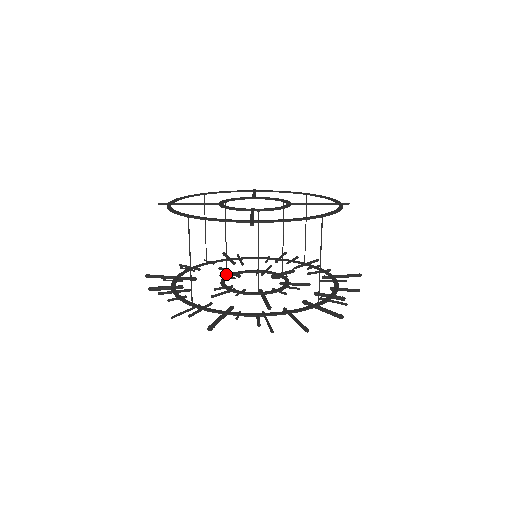
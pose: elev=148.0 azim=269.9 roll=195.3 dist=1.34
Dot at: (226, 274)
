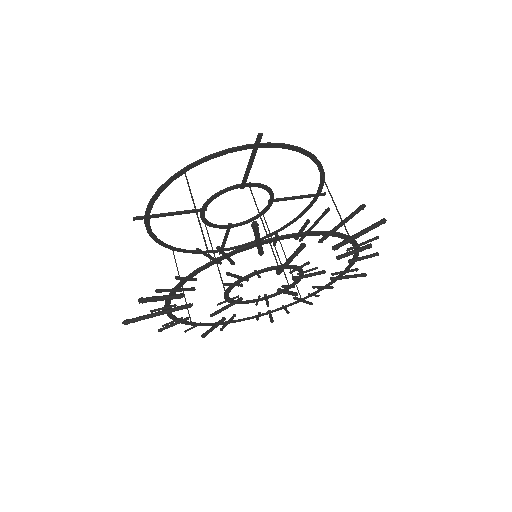
Dot at: occluded
